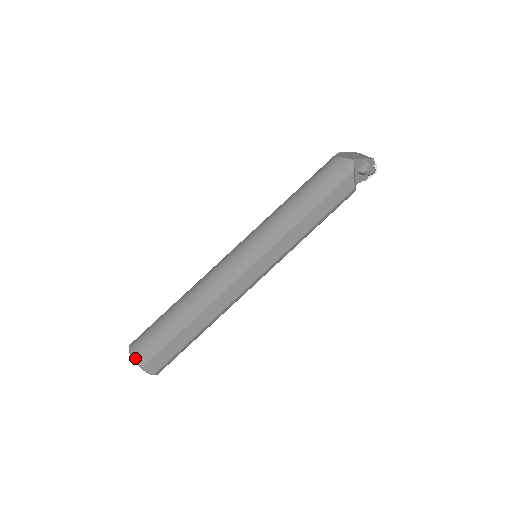
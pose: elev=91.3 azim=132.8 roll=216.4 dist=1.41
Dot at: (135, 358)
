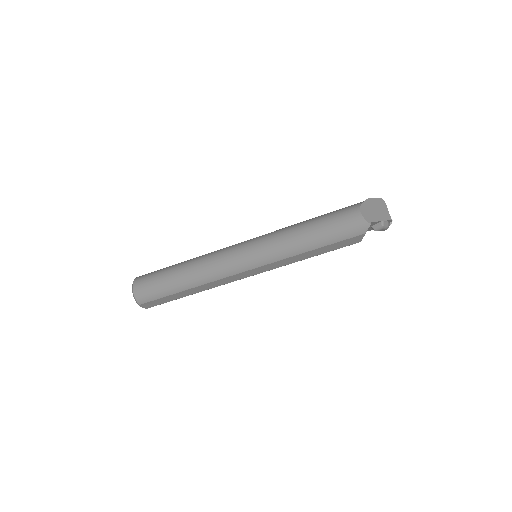
Dot at: (135, 297)
